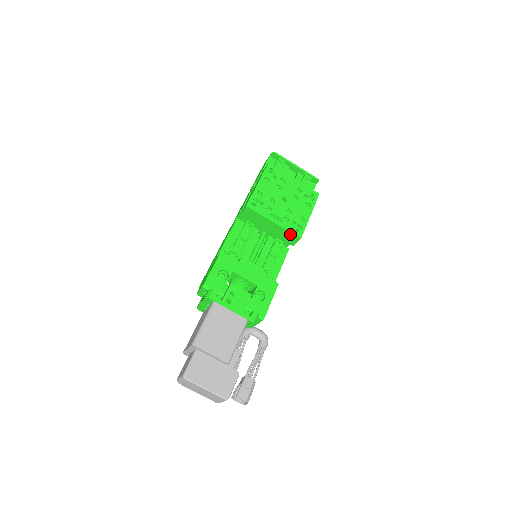
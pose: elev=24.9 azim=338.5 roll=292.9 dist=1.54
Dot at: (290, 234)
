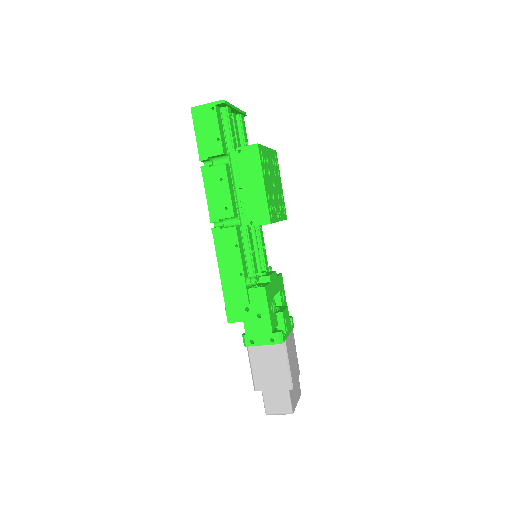
Dot at: occluded
